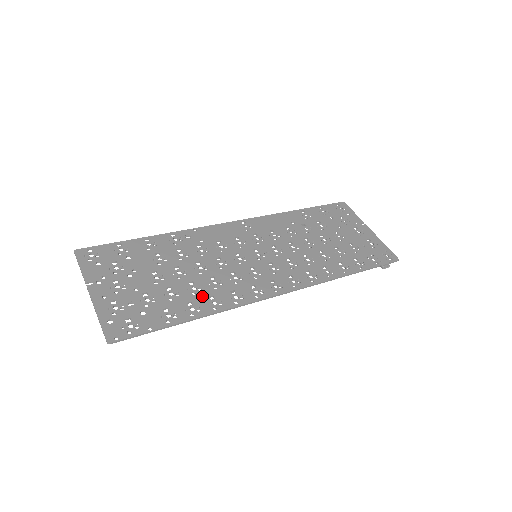
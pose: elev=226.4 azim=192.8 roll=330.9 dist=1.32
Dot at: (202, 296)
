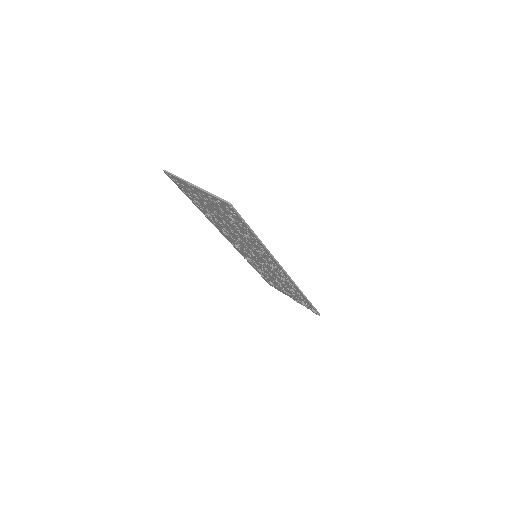
Dot at: occluded
